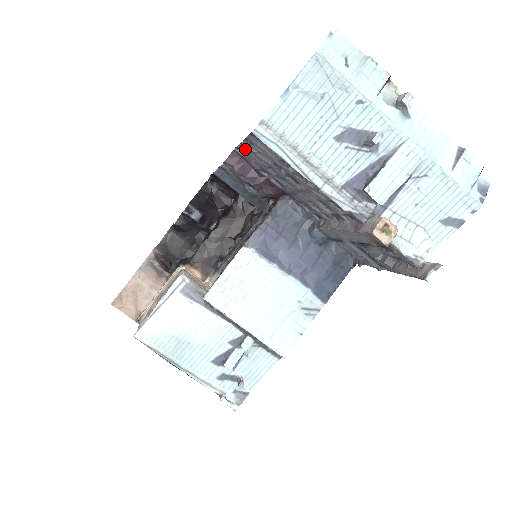
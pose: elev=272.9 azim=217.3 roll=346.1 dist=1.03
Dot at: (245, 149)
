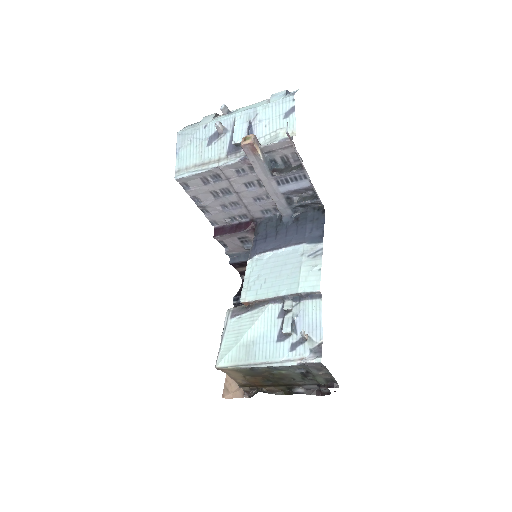
Dot at: (209, 214)
